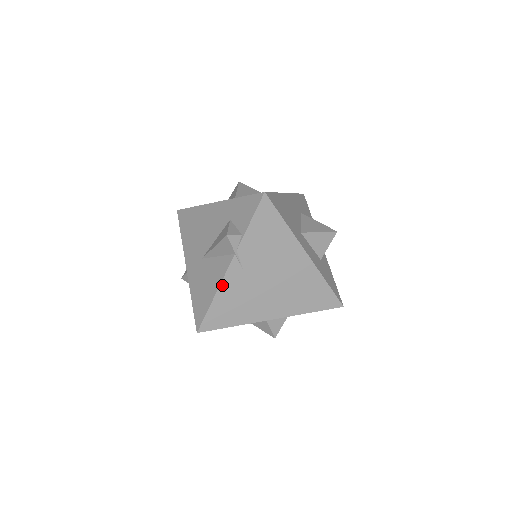
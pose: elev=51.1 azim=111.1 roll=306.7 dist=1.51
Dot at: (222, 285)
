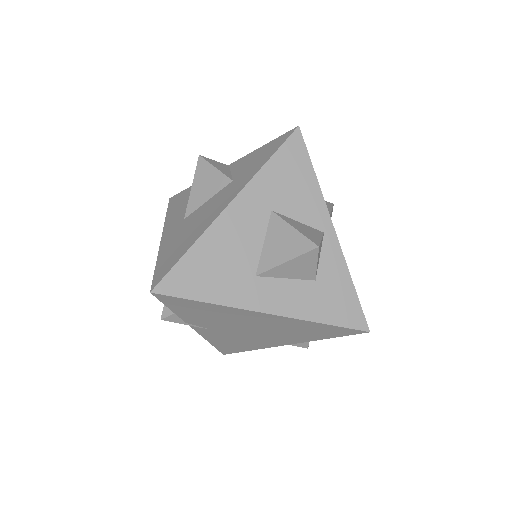
Dot at: (205, 337)
